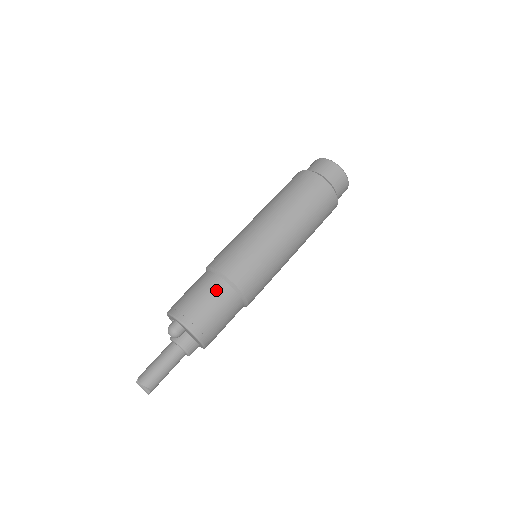
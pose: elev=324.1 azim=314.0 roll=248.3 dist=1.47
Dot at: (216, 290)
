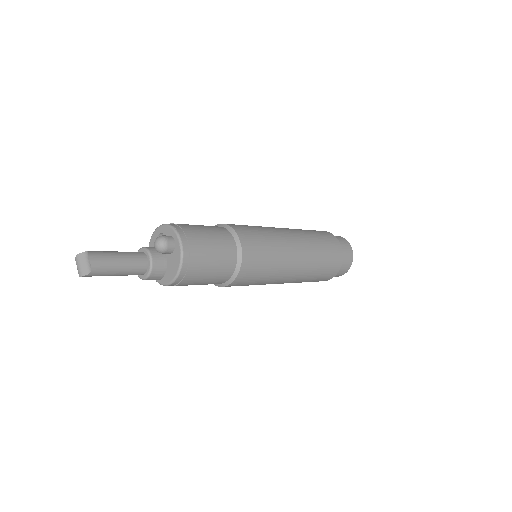
Dot at: (226, 247)
